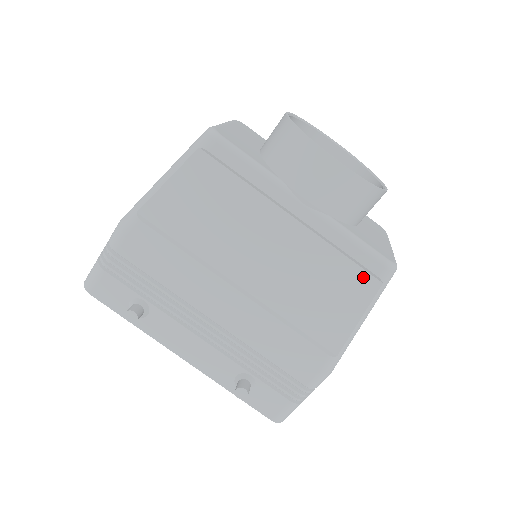
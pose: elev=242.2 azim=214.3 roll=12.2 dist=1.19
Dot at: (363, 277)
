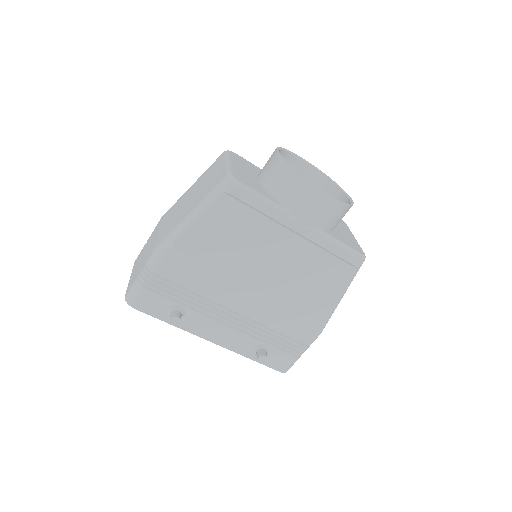
Dot at: (344, 267)
